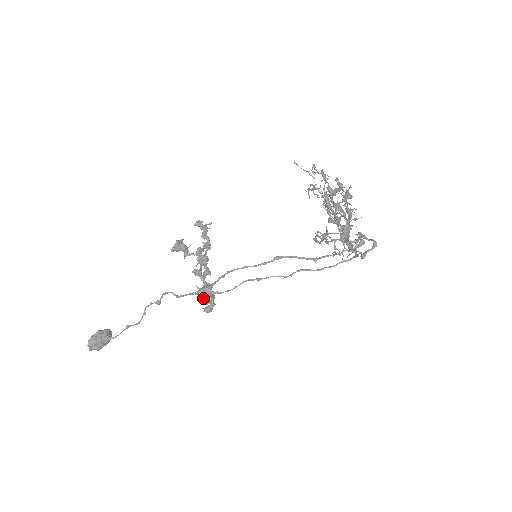
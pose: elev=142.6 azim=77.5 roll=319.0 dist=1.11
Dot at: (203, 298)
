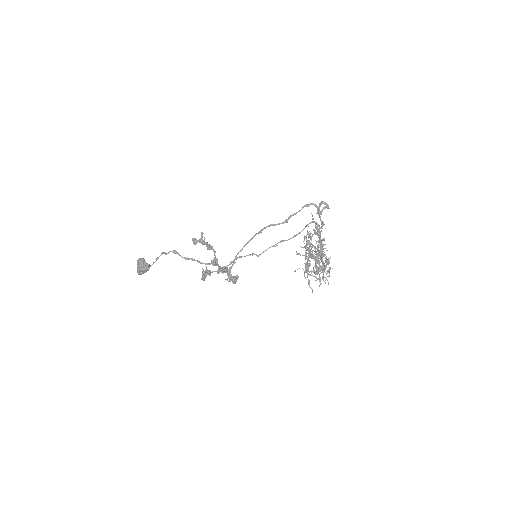
Dot at: occluded
